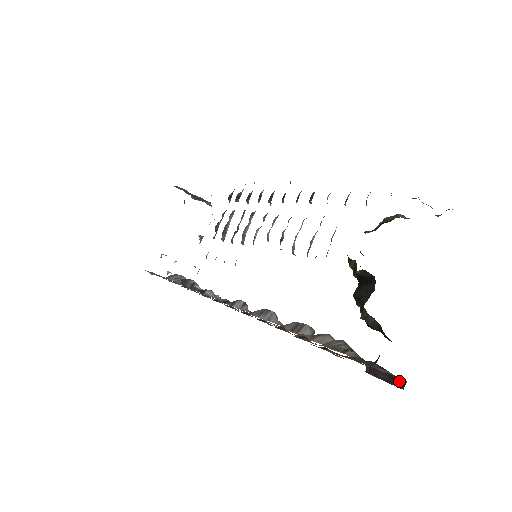
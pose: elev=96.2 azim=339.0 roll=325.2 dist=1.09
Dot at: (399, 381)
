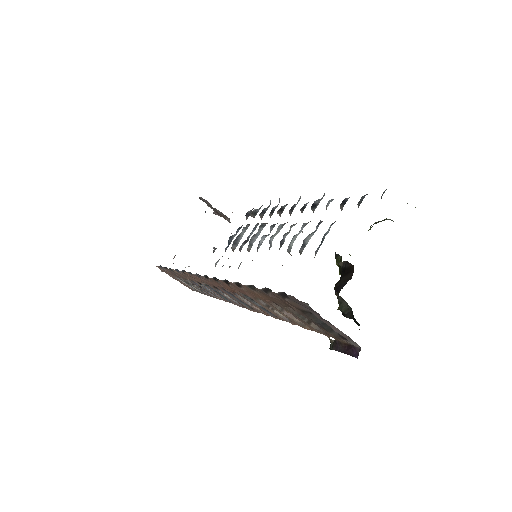
Dot at: (355, 350)
